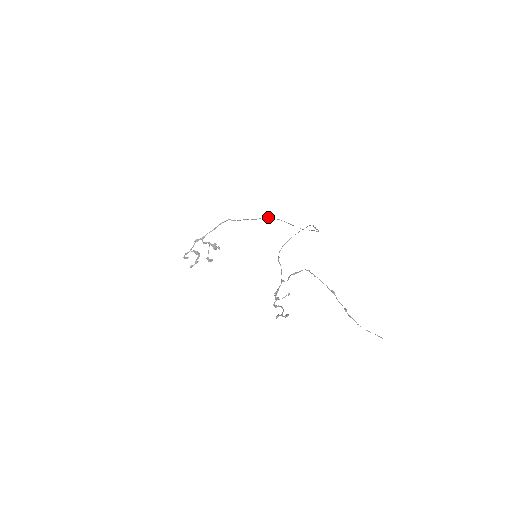
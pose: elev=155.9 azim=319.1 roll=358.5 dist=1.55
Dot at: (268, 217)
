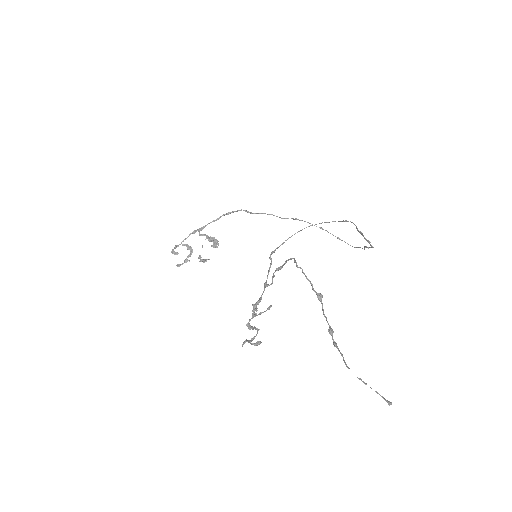
Dot at: (305, 221)
